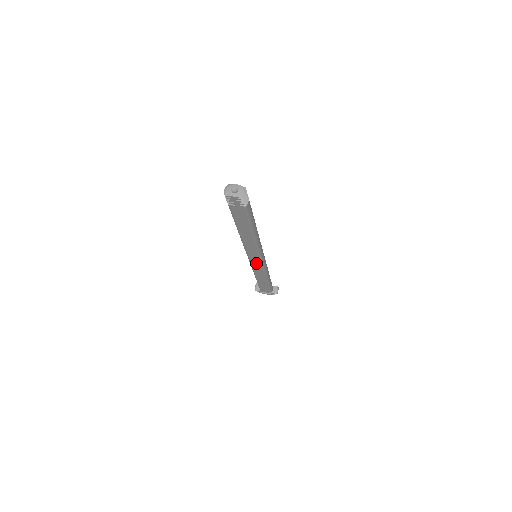
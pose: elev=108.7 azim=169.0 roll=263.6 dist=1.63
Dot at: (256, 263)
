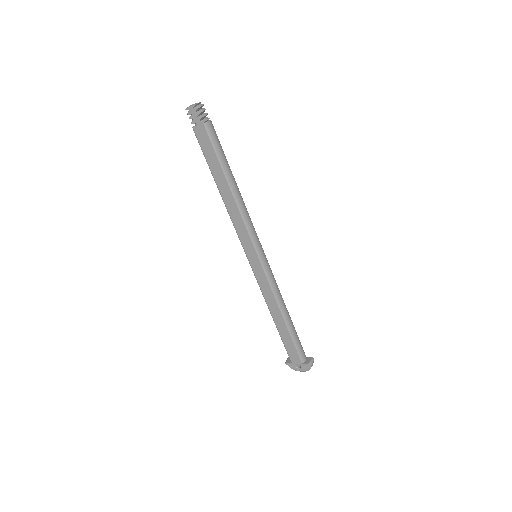
Dot at: (257, 267)
